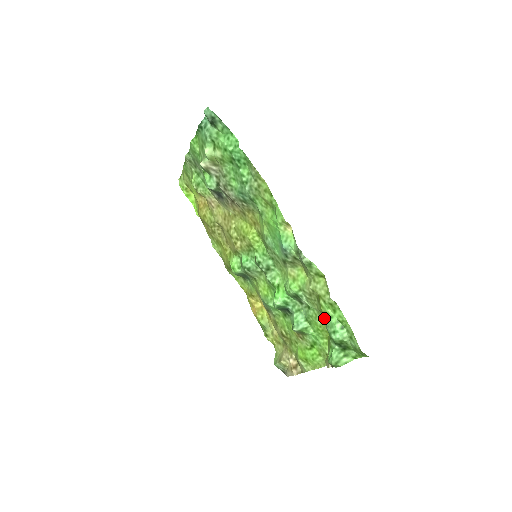
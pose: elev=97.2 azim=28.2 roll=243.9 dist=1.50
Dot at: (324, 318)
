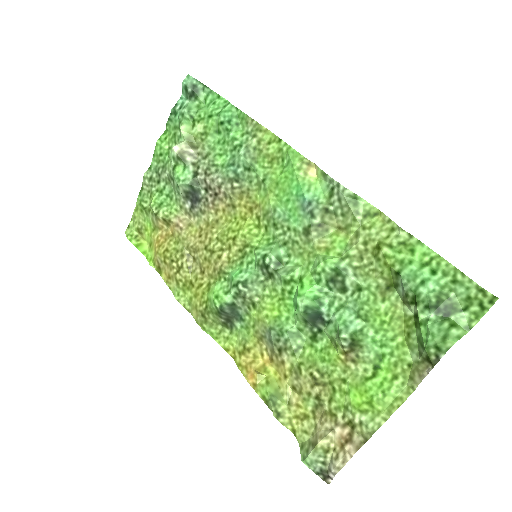
Dot at: (397, 272)
